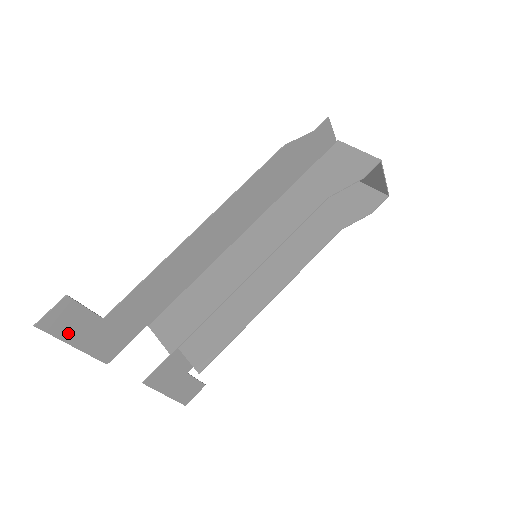
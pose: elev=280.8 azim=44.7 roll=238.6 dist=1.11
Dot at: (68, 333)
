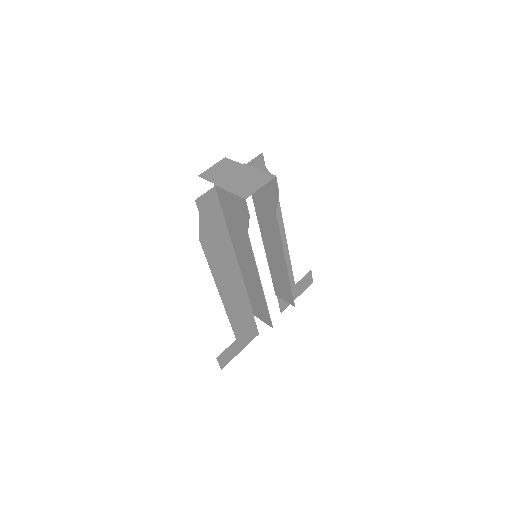
Dot at: (233, 355)
